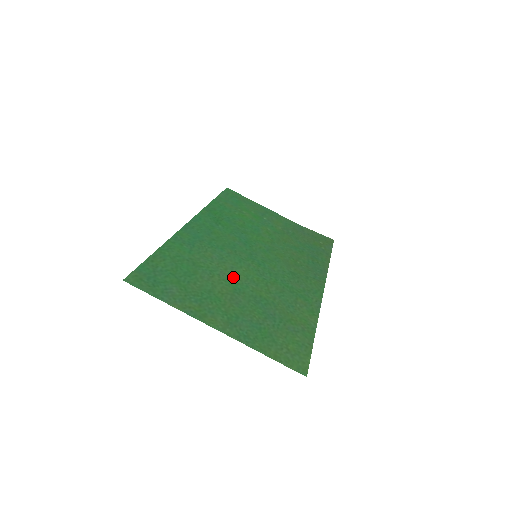
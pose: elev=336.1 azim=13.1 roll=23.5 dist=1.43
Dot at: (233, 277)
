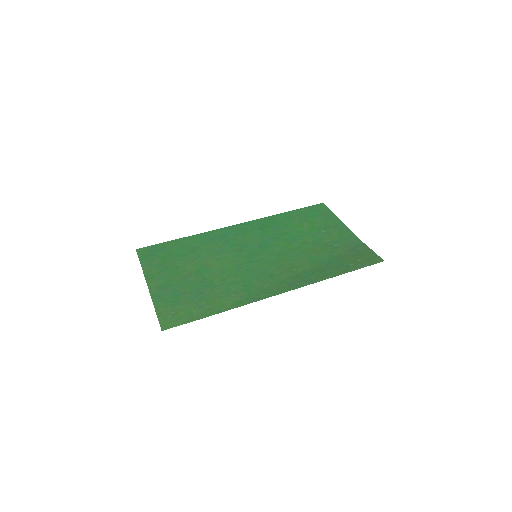
Dot at: (209, 264)
